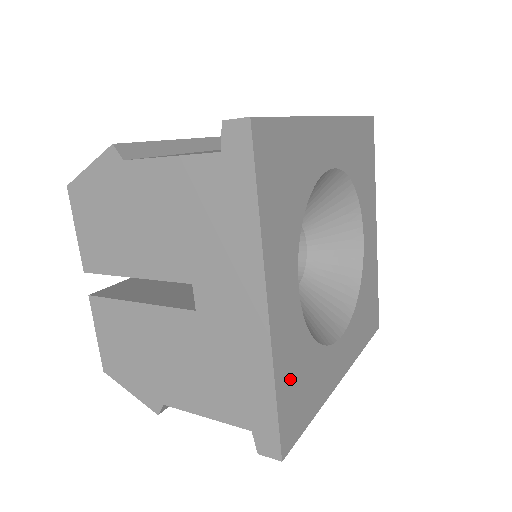
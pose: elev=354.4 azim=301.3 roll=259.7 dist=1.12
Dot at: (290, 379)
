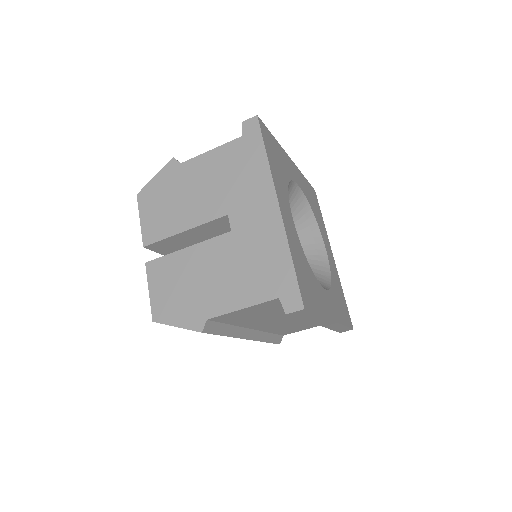
Dot at: (299, 264)
